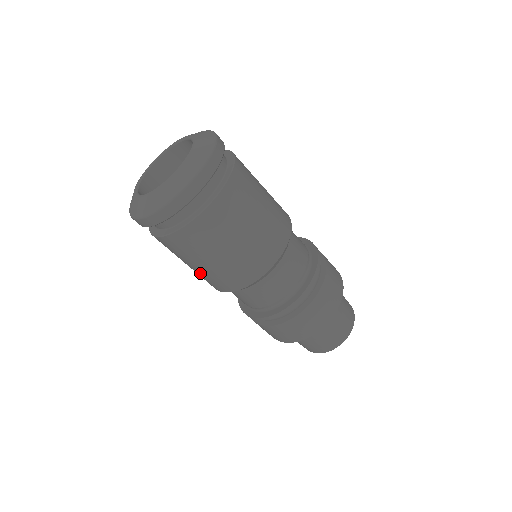
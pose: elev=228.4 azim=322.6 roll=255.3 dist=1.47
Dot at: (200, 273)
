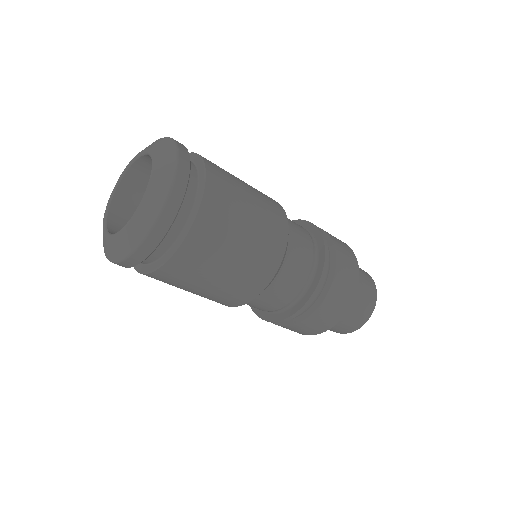
Dot at: occluded
